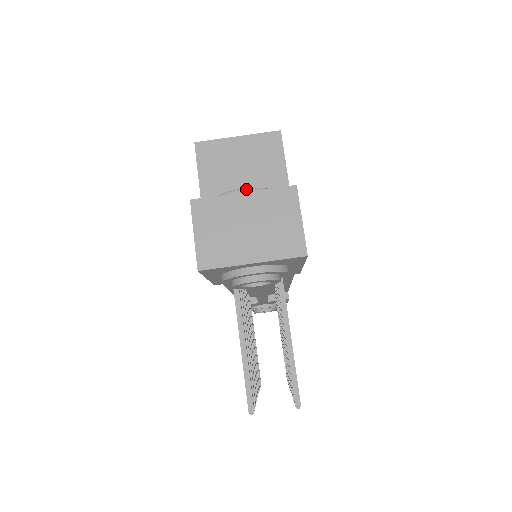
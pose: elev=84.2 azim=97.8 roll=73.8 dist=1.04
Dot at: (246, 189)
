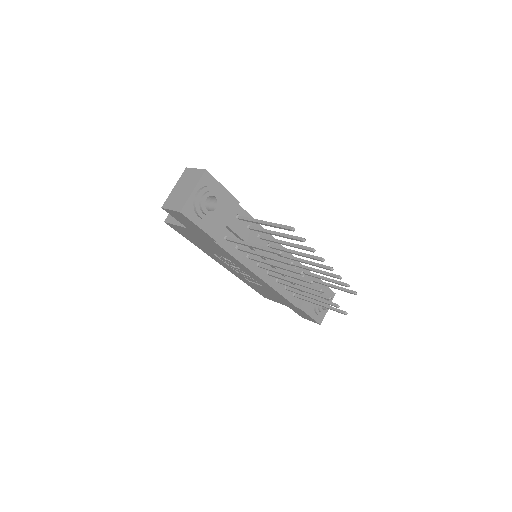
Dot at: occluded
